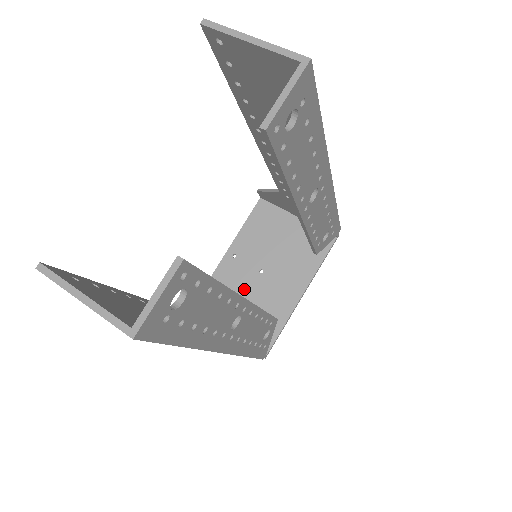
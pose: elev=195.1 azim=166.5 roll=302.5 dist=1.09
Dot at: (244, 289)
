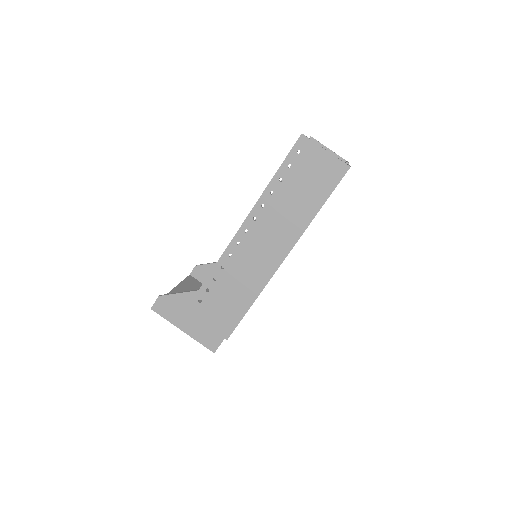
Dot at: occluded
